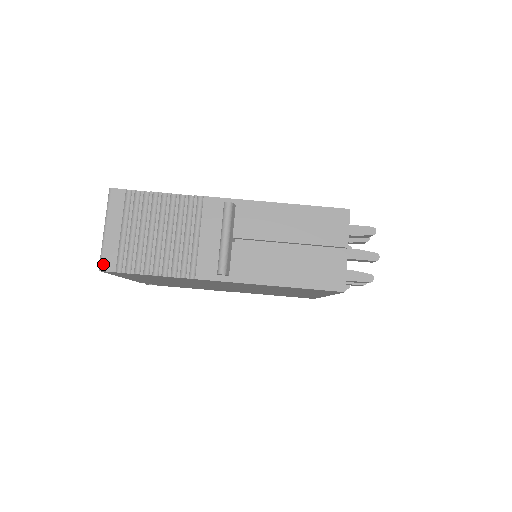
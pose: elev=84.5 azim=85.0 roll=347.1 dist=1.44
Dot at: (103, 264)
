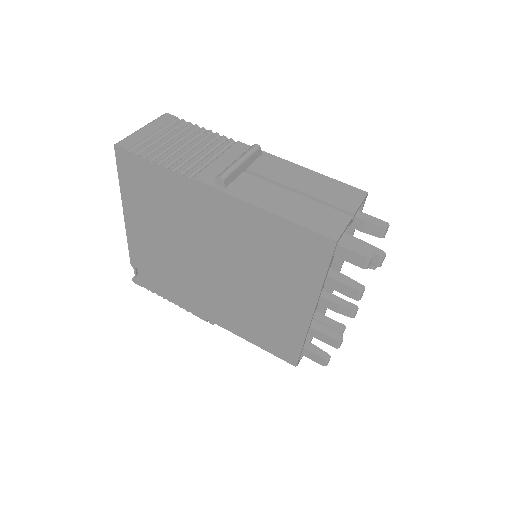
Dot at: (121, 142)
